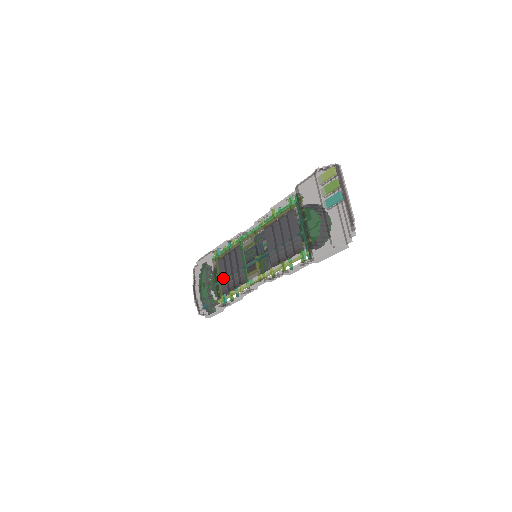
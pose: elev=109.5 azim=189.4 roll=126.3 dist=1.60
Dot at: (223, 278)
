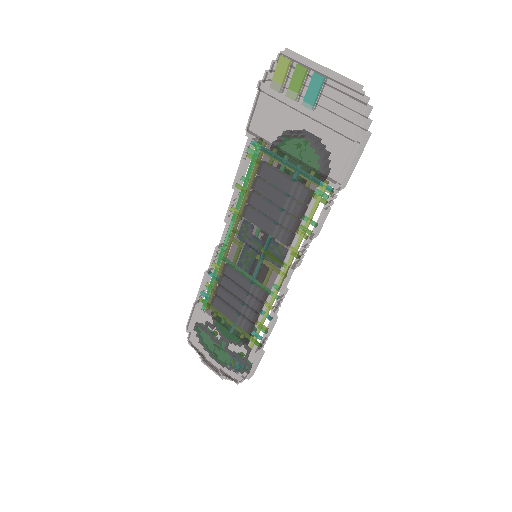
Dot at: (235, 316)
